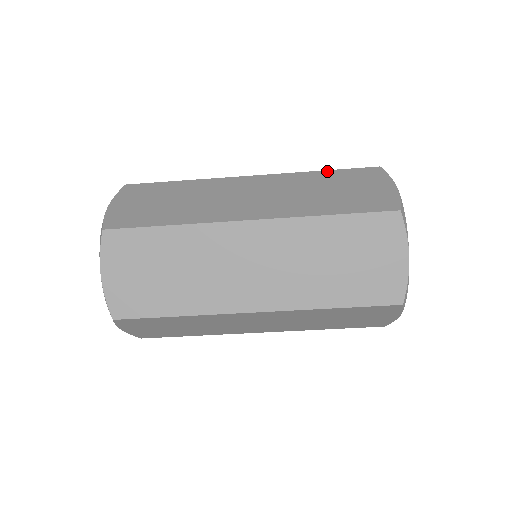
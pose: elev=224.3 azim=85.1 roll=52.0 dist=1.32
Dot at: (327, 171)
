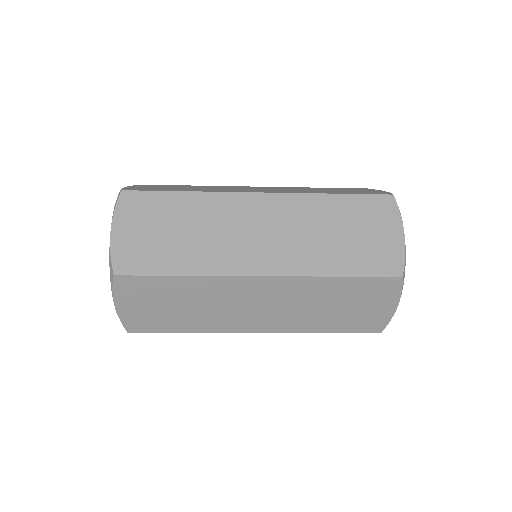
Dot at: (345, 279)
